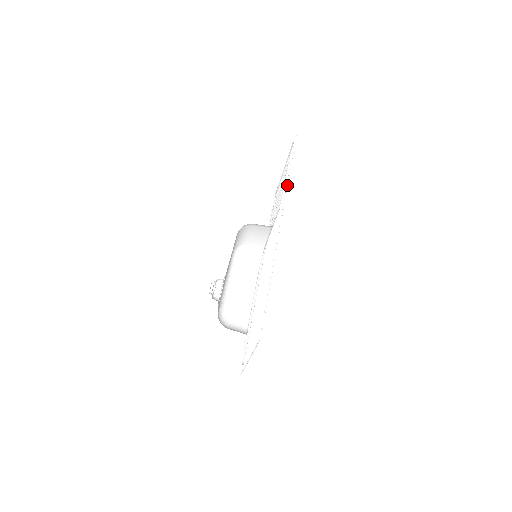
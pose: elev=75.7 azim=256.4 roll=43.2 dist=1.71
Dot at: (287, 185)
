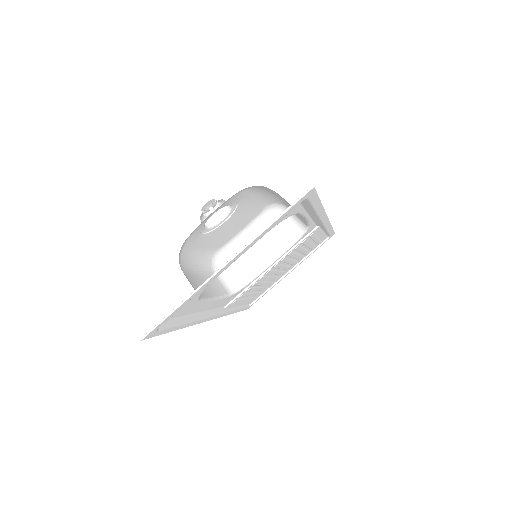
Dot at: occluded
